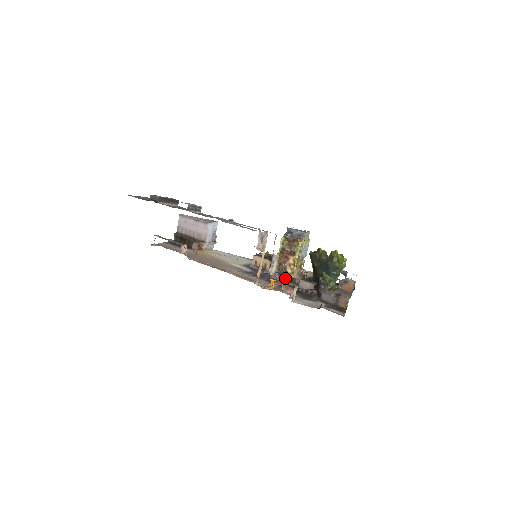
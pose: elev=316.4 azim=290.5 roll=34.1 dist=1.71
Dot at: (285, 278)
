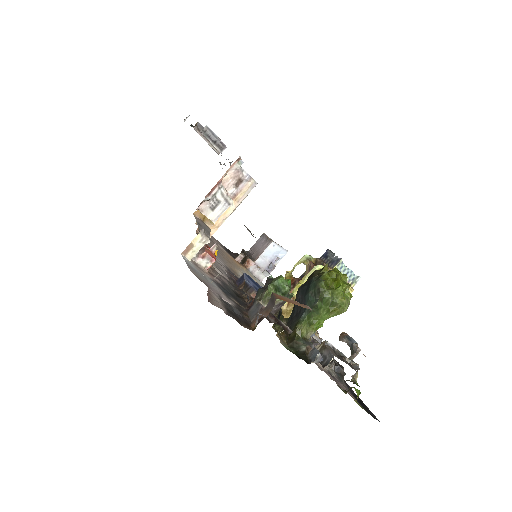
Dot at: (255, 289)
